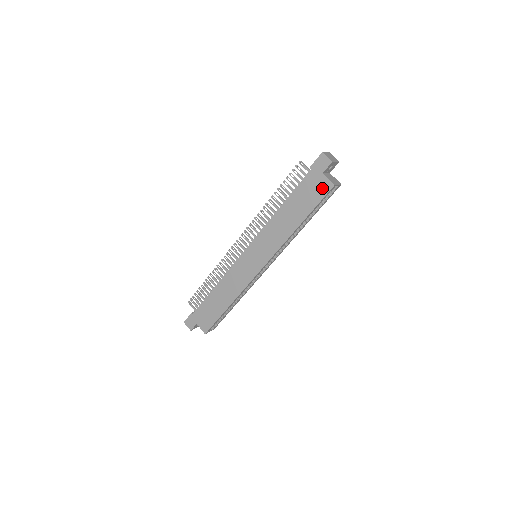
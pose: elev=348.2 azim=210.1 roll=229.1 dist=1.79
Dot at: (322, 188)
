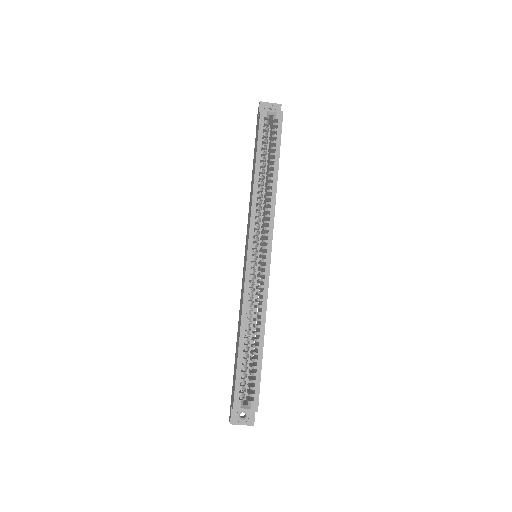
Dot at: (258, 124)
